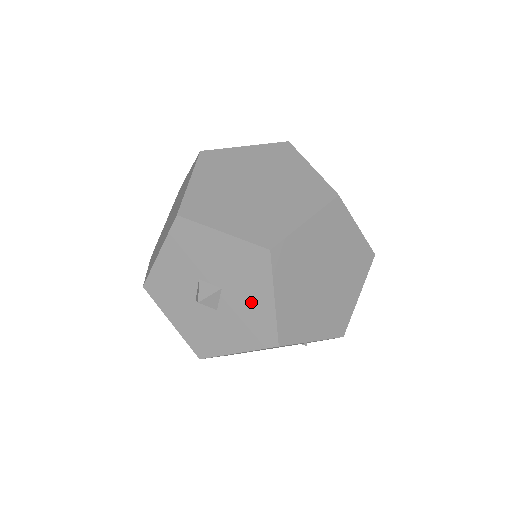
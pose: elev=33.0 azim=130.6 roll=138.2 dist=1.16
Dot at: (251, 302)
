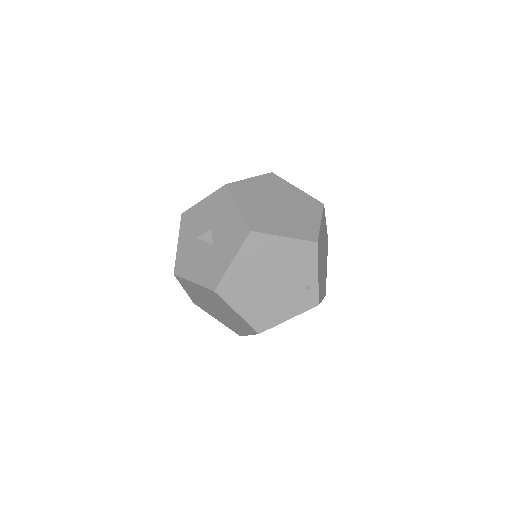
Dot at: (227, 220)
